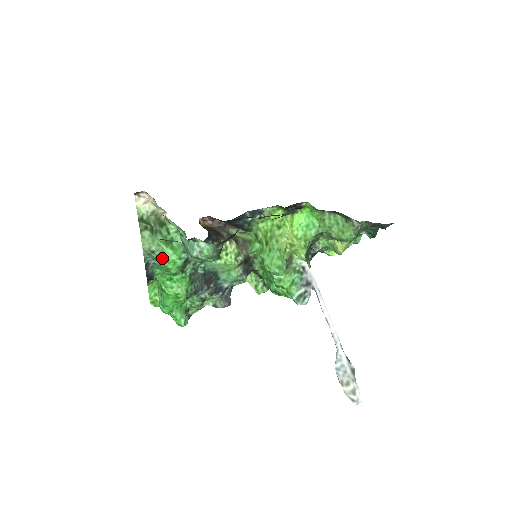
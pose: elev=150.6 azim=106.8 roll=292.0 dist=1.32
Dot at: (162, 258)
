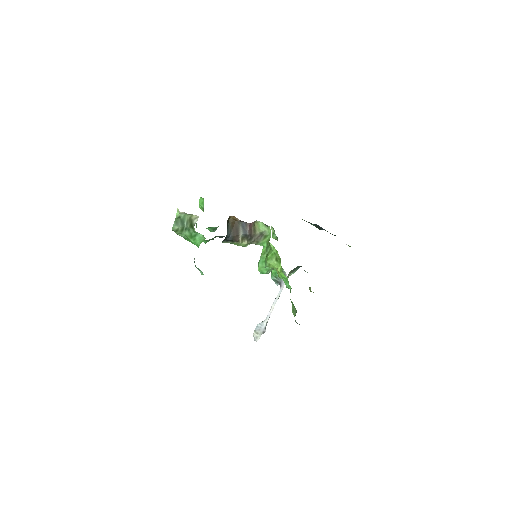
Dot at: (187, 240)
